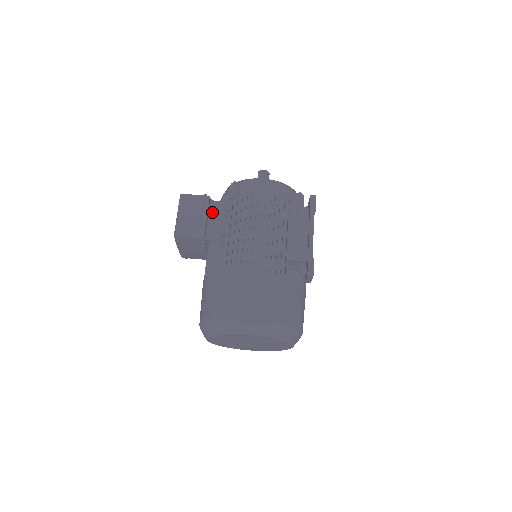
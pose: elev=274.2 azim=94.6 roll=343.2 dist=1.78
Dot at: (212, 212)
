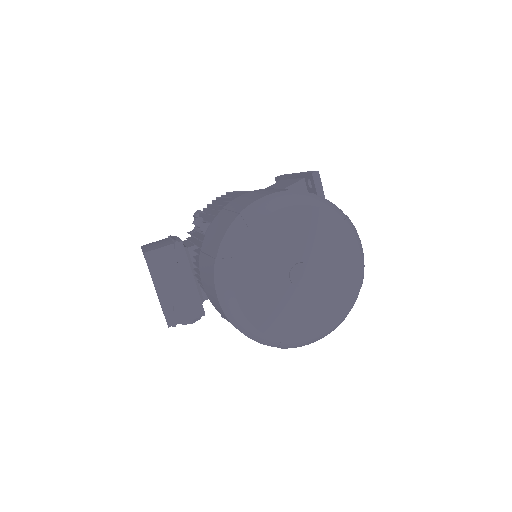
Dot at: (183, 243)
